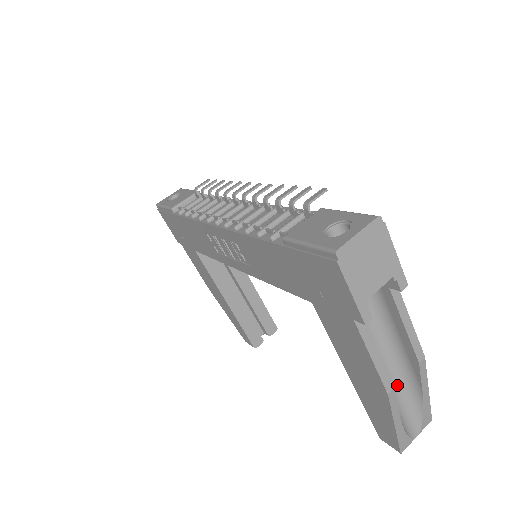
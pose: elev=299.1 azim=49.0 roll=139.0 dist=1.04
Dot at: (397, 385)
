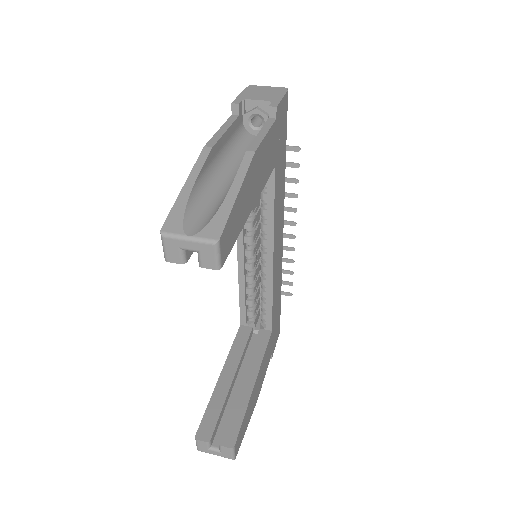
Dot at: (223, 191)
